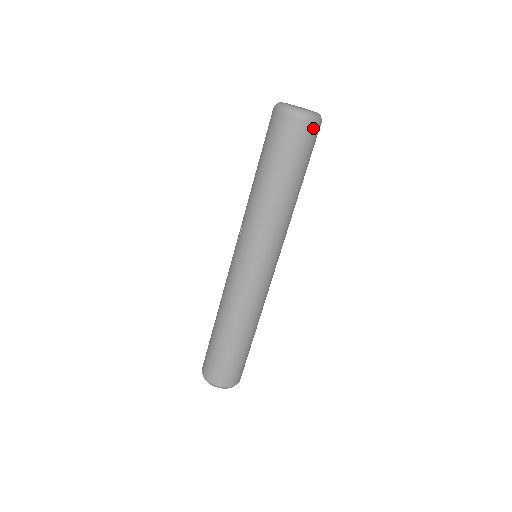
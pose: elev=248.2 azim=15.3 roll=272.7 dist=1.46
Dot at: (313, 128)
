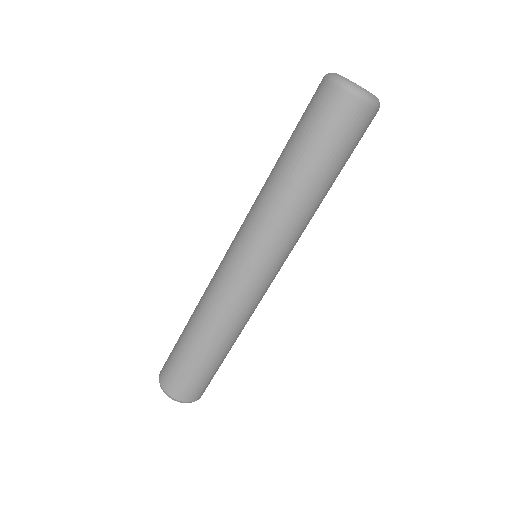
Dot at: (361, 110)
